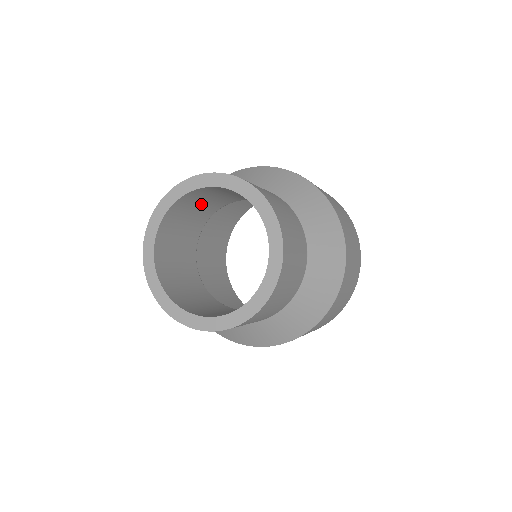
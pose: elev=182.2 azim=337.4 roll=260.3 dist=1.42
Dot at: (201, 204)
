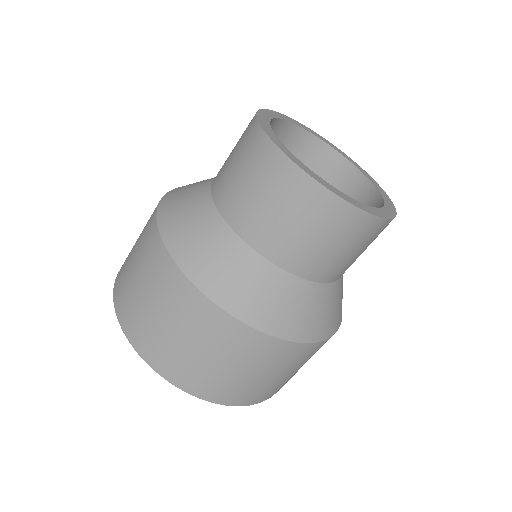
Dot at: occluded
